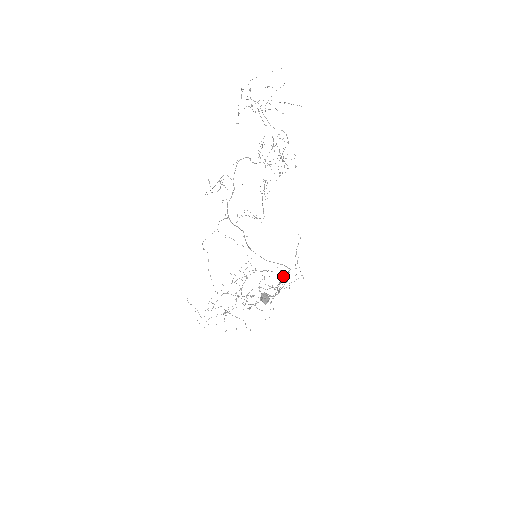
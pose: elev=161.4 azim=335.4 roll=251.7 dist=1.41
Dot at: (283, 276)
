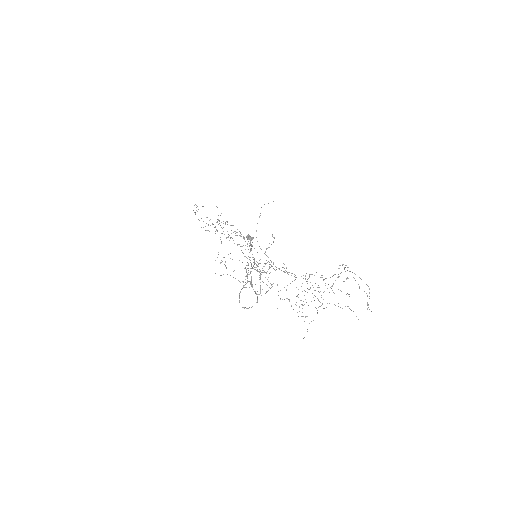
Dot at: occluded
